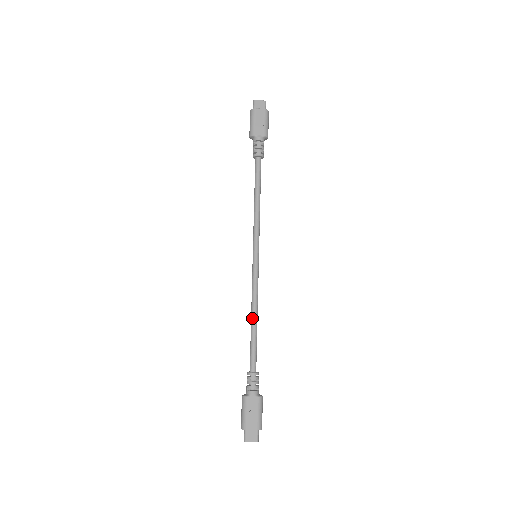
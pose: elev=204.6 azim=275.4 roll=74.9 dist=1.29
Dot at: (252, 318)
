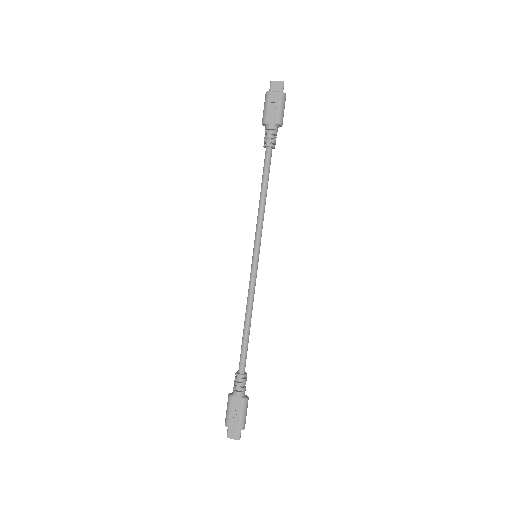
Dot at: (245, 320)
